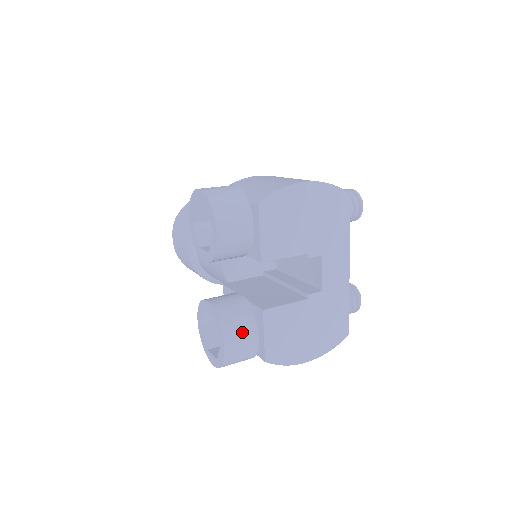
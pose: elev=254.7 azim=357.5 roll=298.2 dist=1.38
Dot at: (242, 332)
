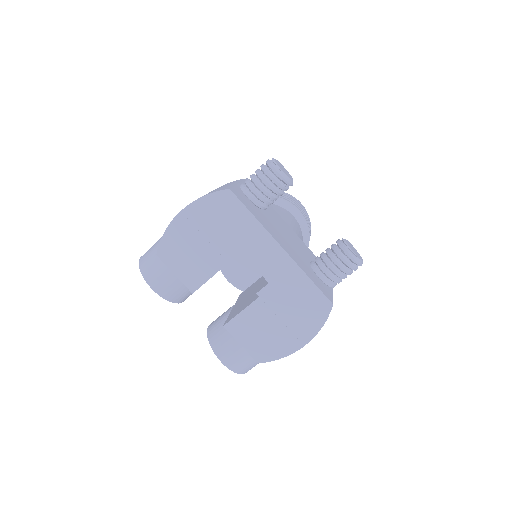
Dot at: (229, 346)
